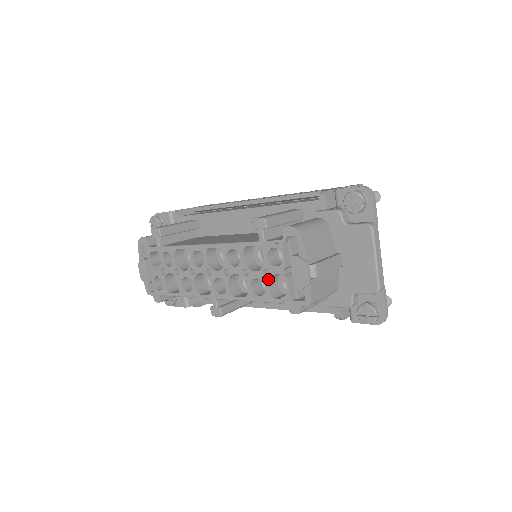
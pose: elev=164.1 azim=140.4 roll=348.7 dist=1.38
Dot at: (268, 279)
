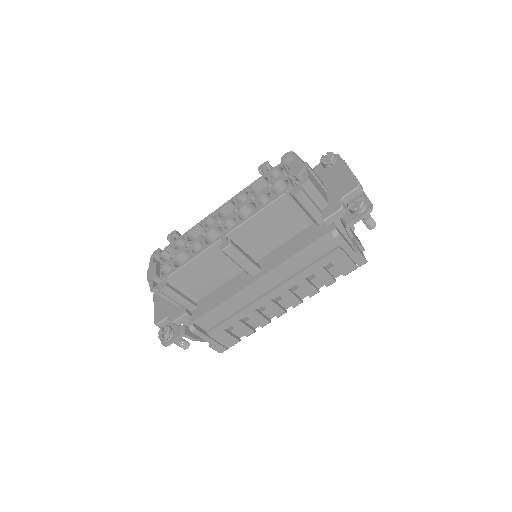
Dot at: (272, 188)
